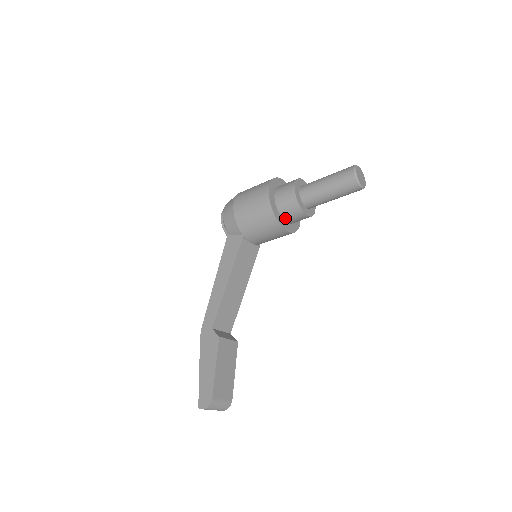
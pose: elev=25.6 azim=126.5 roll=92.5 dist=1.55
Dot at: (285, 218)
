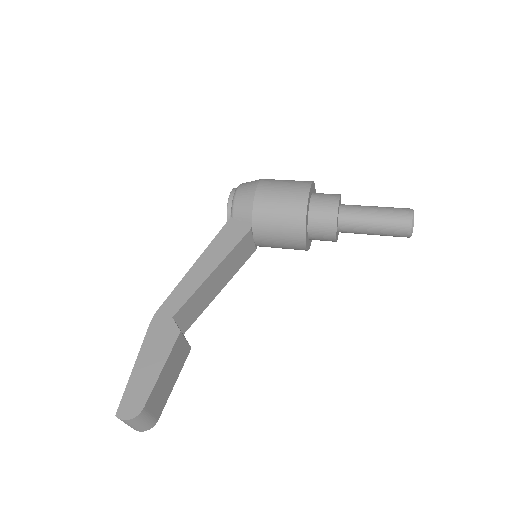
Dot at: (311, 229)
